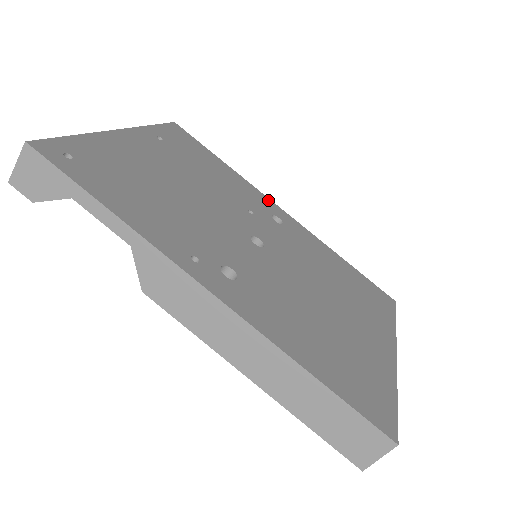
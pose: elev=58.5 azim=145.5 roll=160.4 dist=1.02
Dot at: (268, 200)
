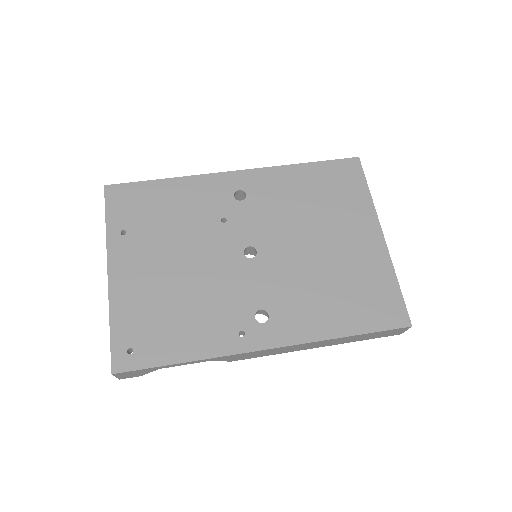
Dot at: (218, 177)
